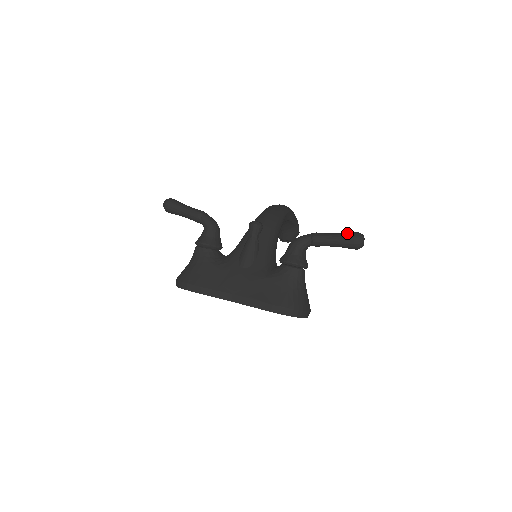
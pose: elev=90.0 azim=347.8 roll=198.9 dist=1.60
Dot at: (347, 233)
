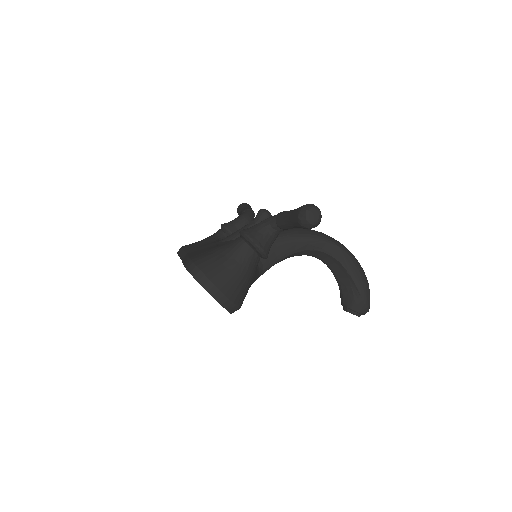
Dot at: occluded
